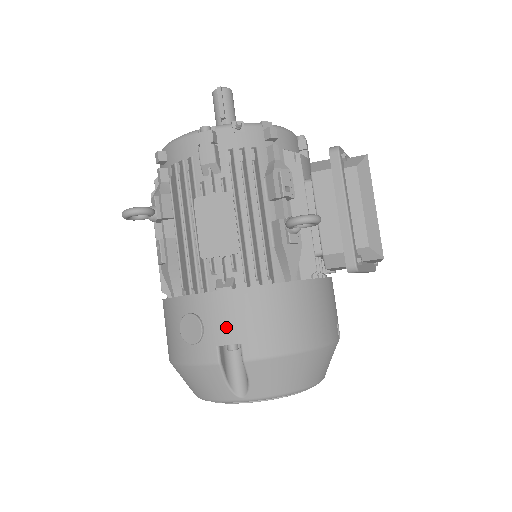
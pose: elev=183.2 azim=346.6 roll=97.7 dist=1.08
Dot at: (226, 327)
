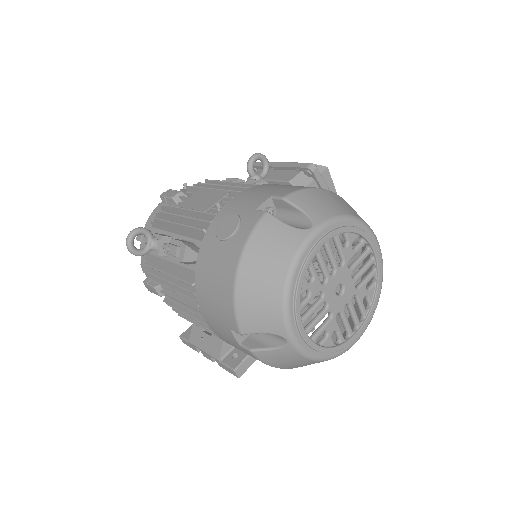
Dot at: (253, 201)
